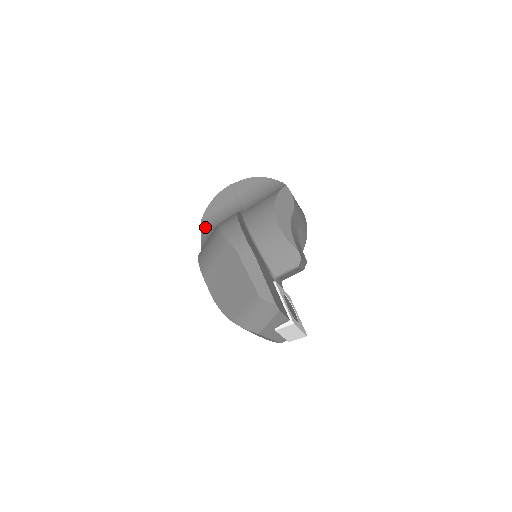
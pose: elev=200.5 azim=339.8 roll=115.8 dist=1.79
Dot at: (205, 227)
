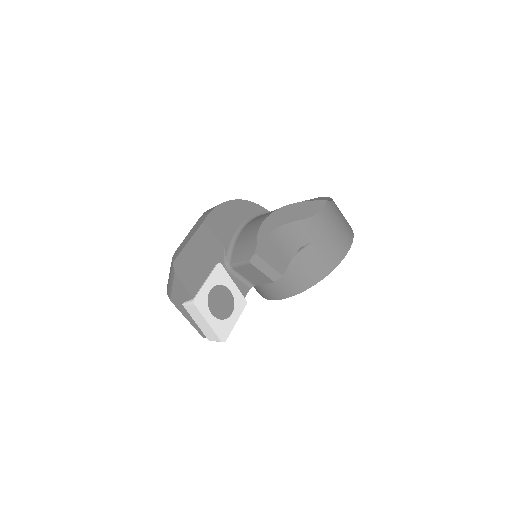
Dot at: occluded
